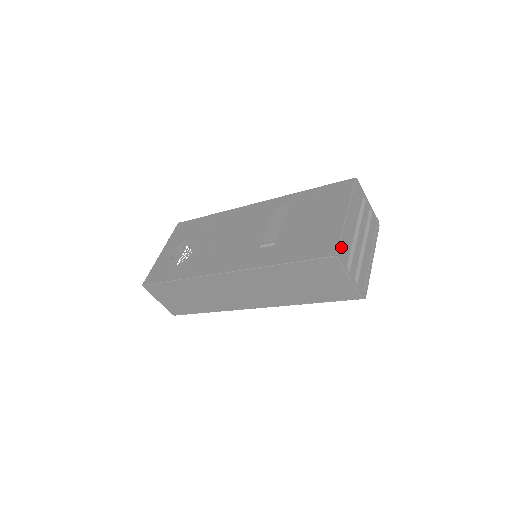
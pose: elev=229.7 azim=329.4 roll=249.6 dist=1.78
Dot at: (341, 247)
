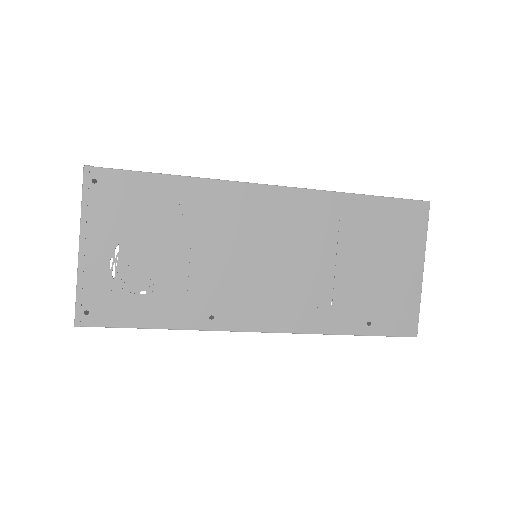
Dot at: (415, 318)
